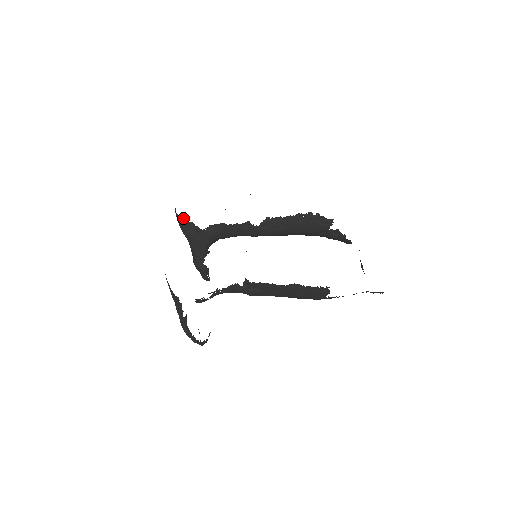
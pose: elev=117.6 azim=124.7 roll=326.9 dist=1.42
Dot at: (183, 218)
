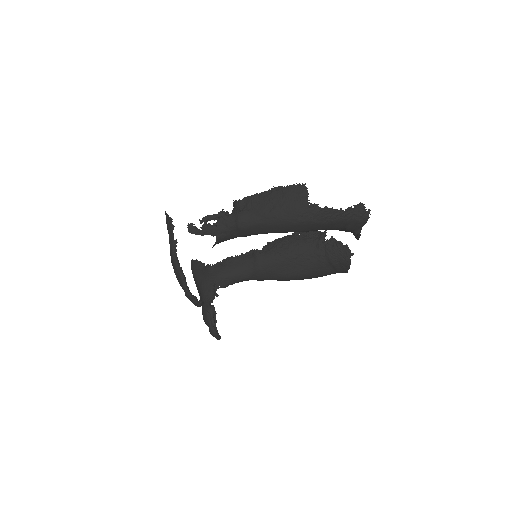
Dot at: (196, 260)
